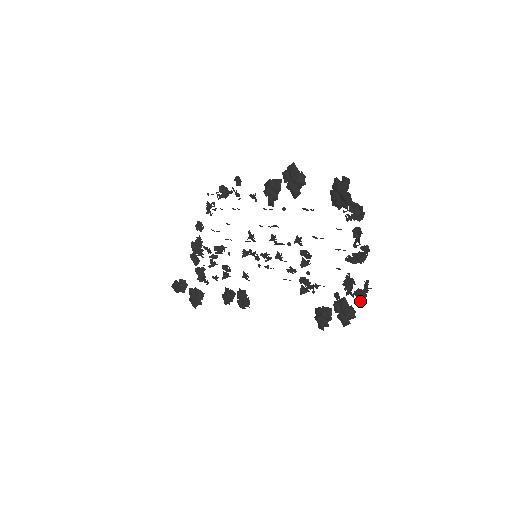
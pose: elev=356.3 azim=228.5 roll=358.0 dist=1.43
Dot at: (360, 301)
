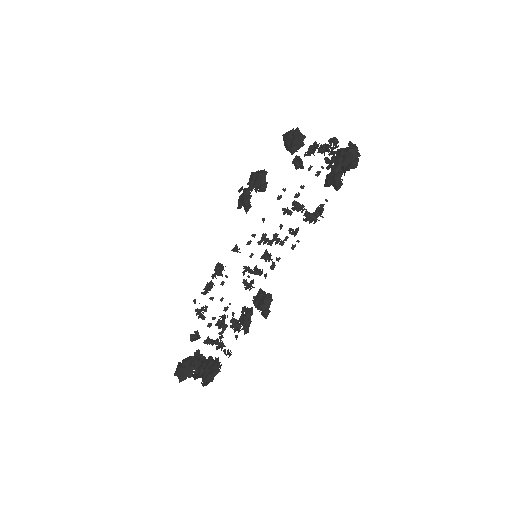
Dot at: occluded
